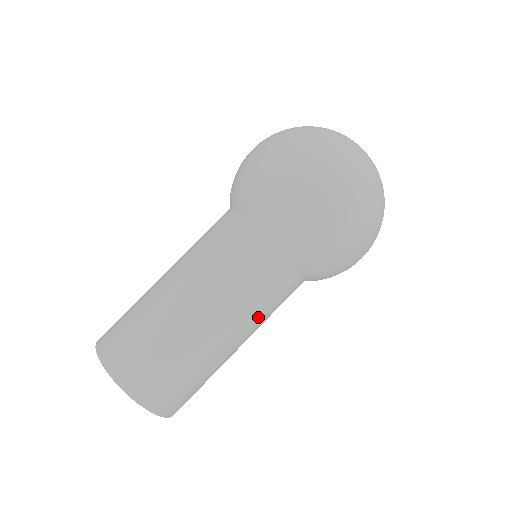
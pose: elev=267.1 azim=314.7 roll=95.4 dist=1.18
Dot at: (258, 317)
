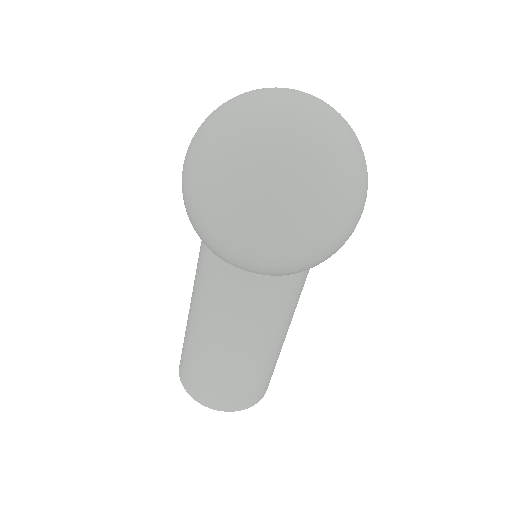
Dot at: (290, 315)
